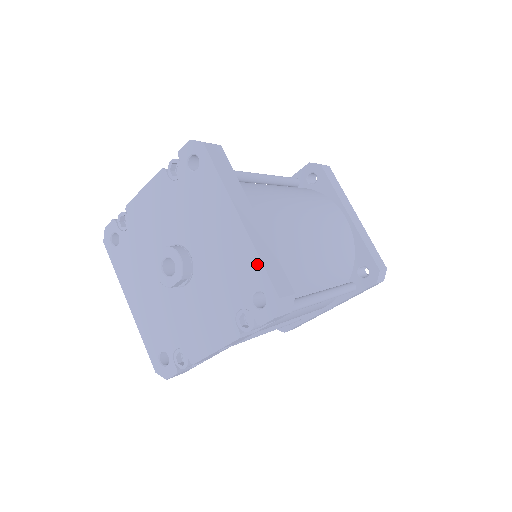
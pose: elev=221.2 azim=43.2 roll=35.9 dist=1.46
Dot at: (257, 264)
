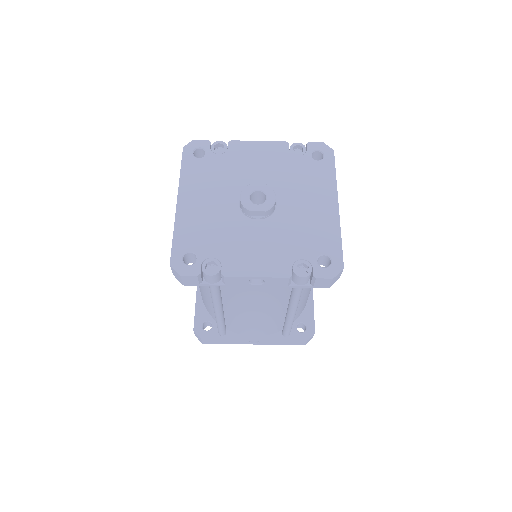
Dot at: (337, 239)
